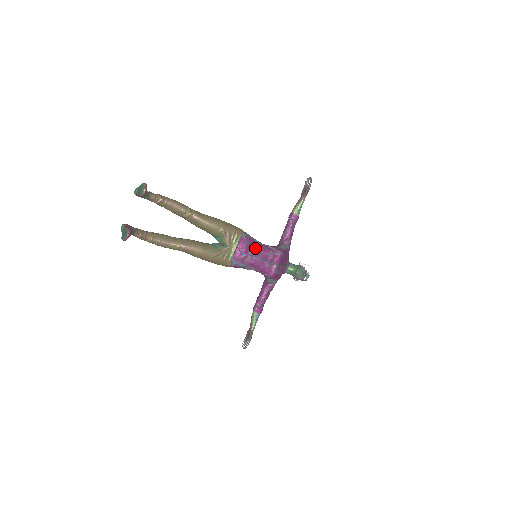
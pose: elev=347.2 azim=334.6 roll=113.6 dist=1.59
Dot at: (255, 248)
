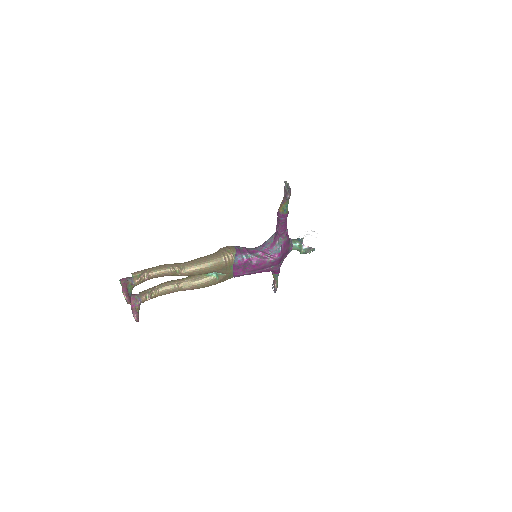
Dot at: (251, 266)
